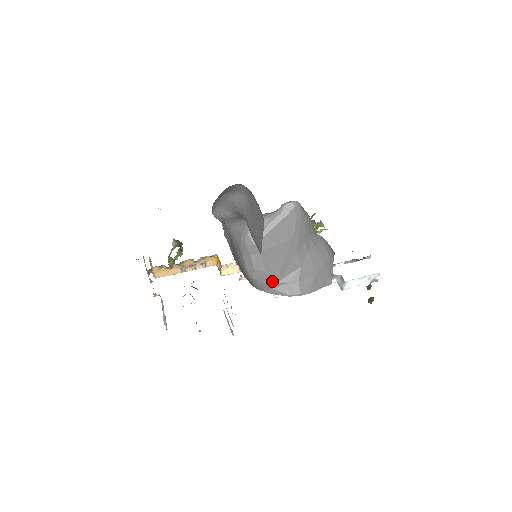
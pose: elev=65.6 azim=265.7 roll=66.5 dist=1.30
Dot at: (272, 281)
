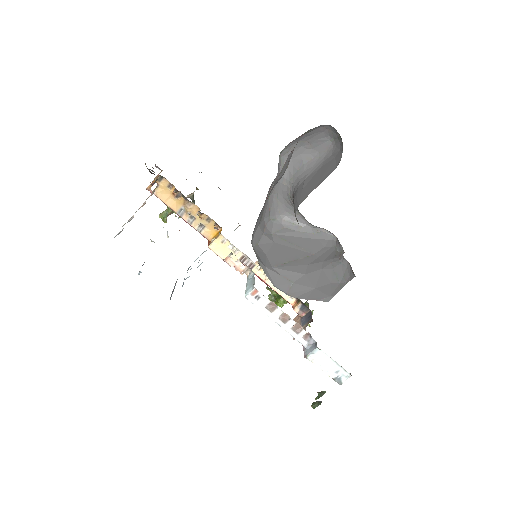
Dot at: (268, 263)
